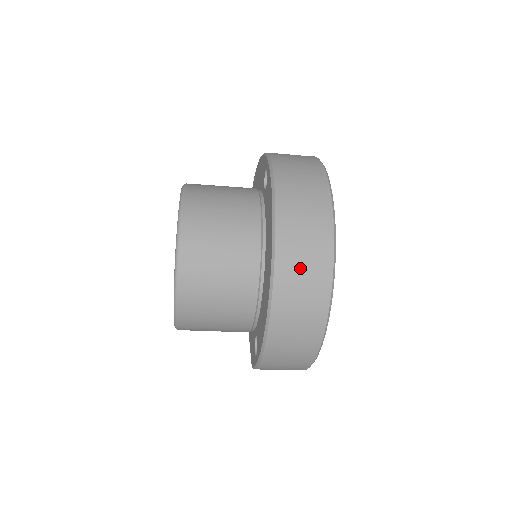
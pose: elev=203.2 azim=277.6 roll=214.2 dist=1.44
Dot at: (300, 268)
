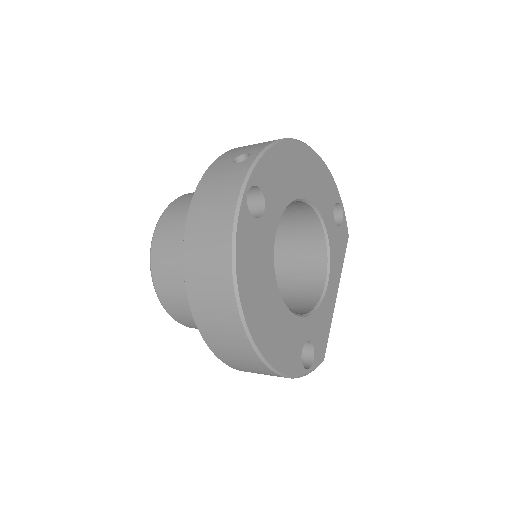
Dot at: (217, 328)
